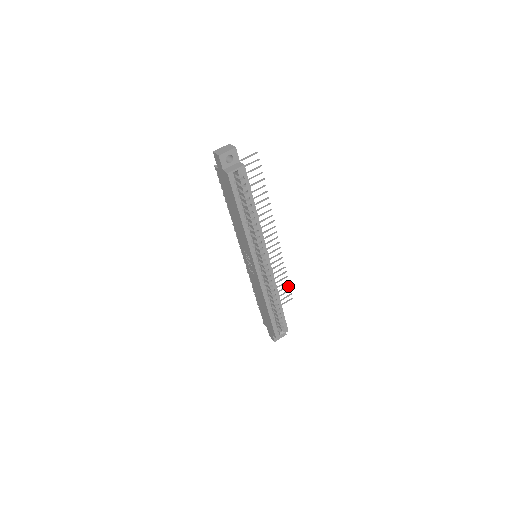
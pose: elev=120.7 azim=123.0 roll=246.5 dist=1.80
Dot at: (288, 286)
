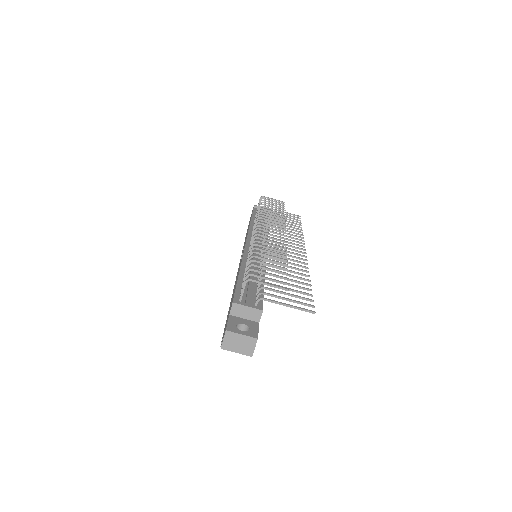
Dot at: (299, 223)
